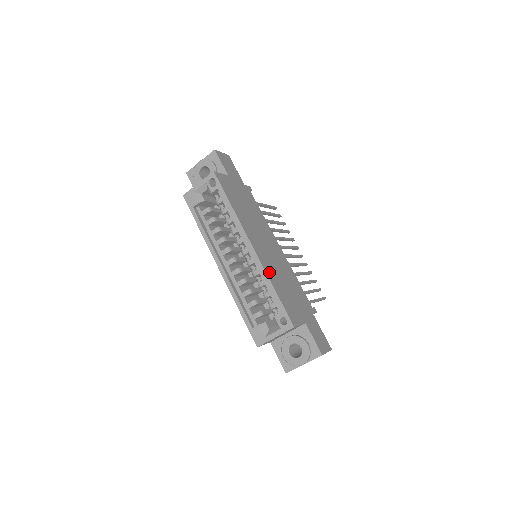
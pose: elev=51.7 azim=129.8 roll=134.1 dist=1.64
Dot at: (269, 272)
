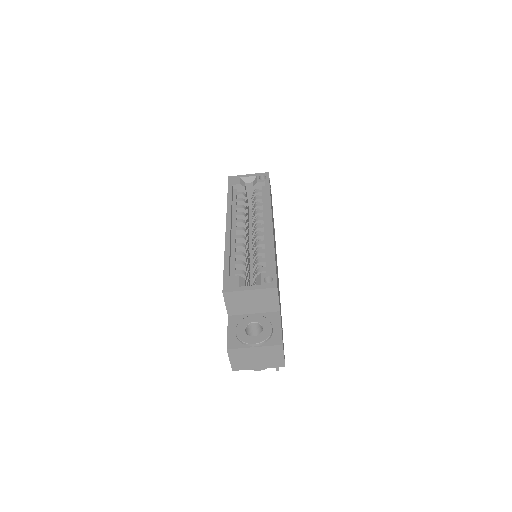
Dot at: occluded
